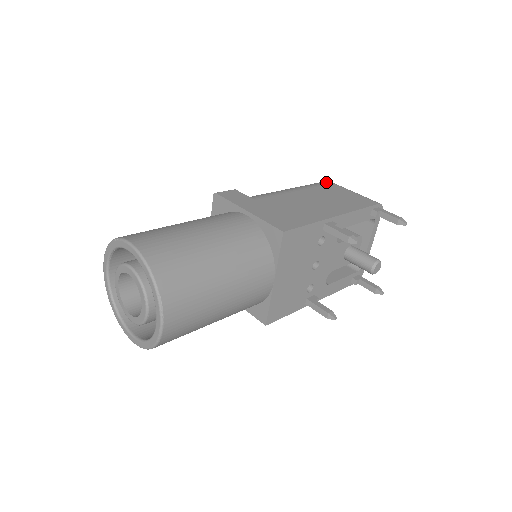
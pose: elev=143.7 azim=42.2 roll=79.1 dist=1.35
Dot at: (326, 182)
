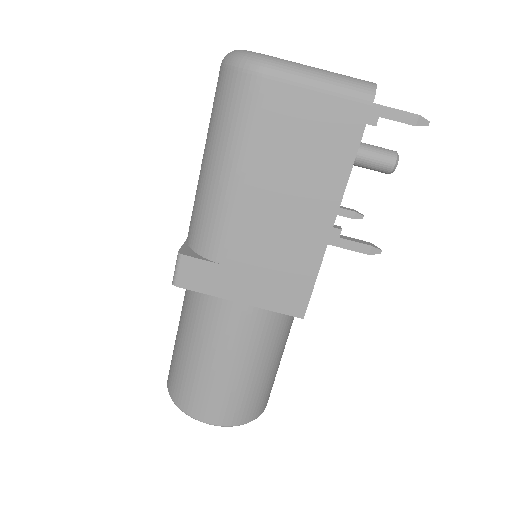
Dot at: (255, 83)
